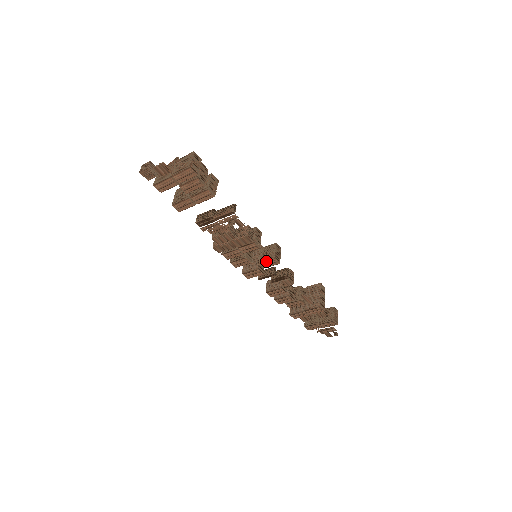
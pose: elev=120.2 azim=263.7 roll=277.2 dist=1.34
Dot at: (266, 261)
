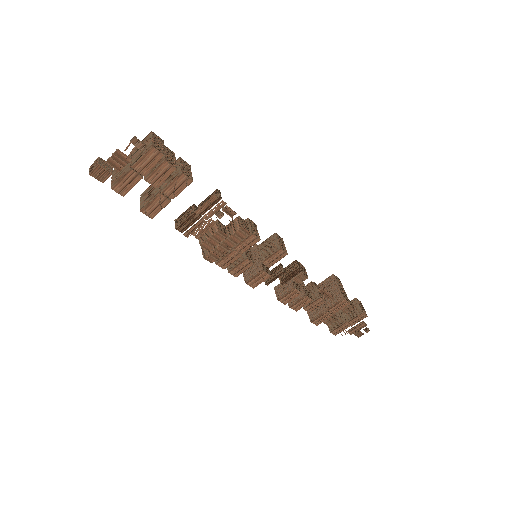
Dot at: (271, 256)
